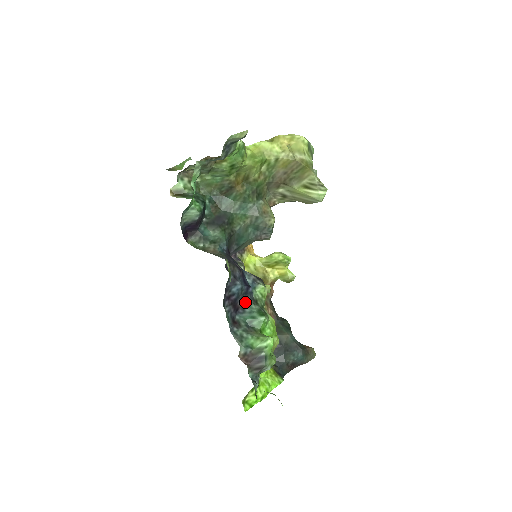
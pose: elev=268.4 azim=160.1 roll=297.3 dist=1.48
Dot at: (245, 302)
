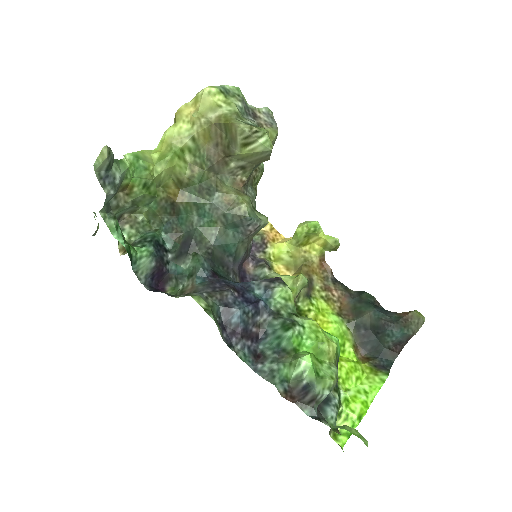
Dot at: (263, 323)
